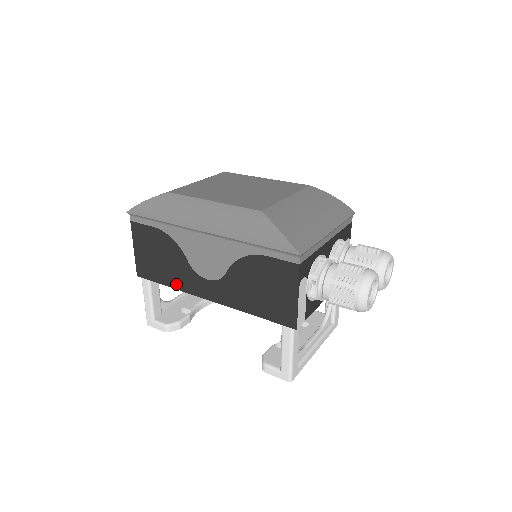
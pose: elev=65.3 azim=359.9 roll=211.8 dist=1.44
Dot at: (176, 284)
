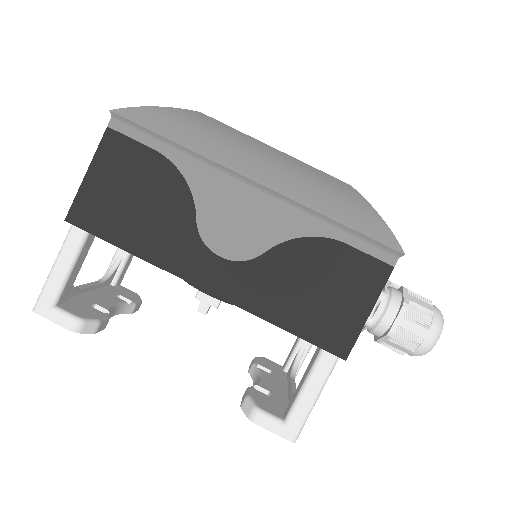
Dot at: (149, 251)
